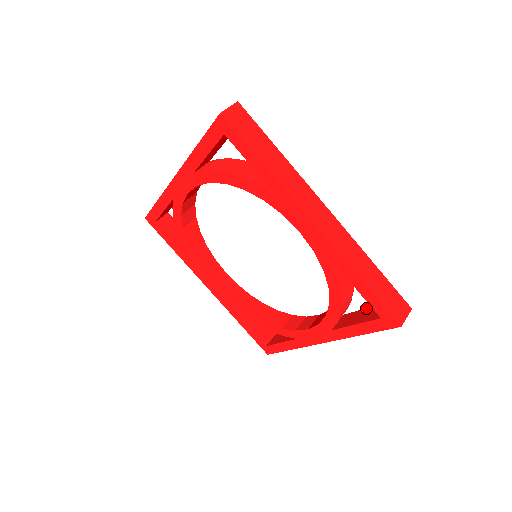
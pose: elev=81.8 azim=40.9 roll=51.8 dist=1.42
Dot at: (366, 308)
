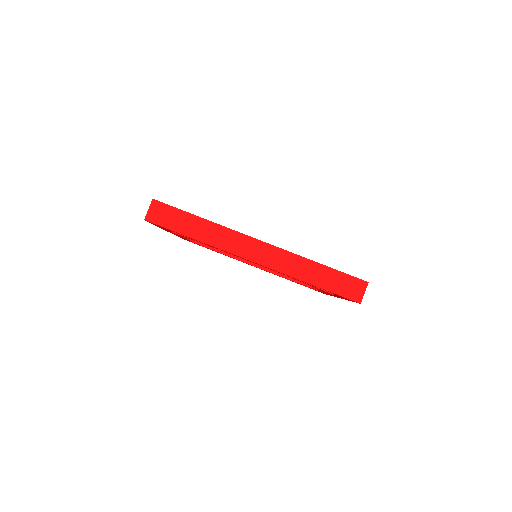
Dot at: occluded
